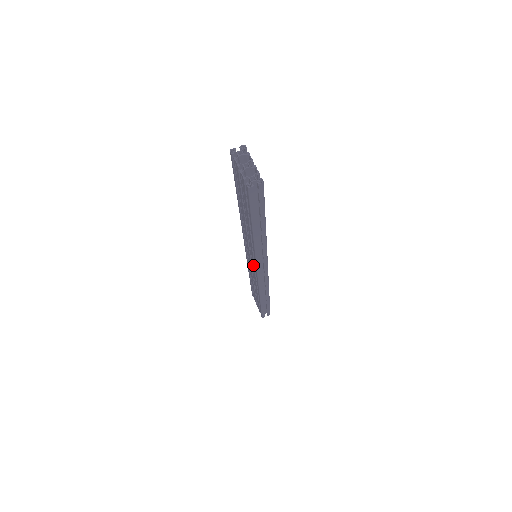
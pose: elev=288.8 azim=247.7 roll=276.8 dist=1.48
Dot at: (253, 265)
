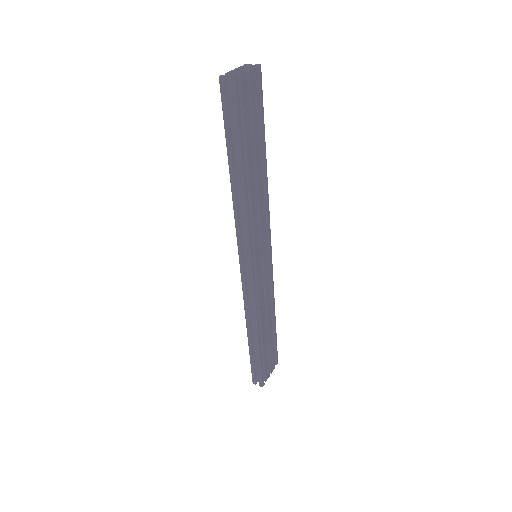
Dot at: occluded
